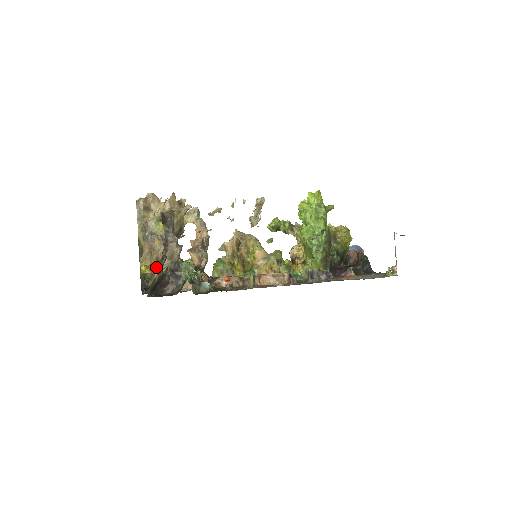
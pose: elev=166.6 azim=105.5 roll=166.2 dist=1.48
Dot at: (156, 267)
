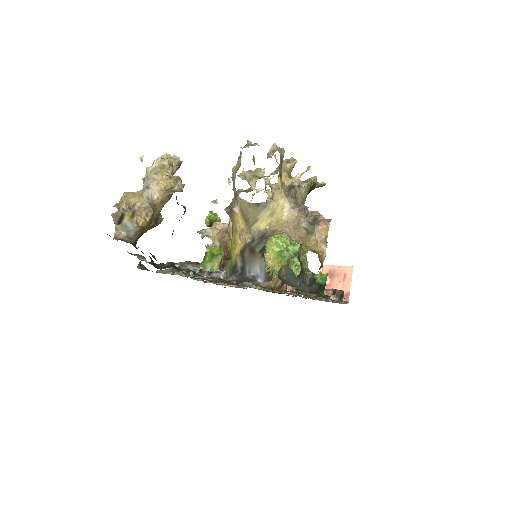
Dot at: (325, 254)
